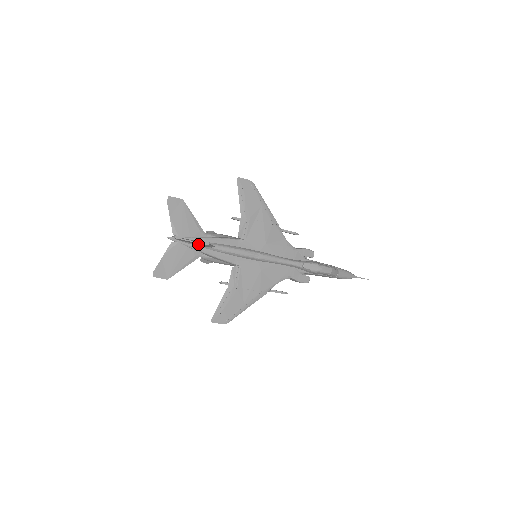
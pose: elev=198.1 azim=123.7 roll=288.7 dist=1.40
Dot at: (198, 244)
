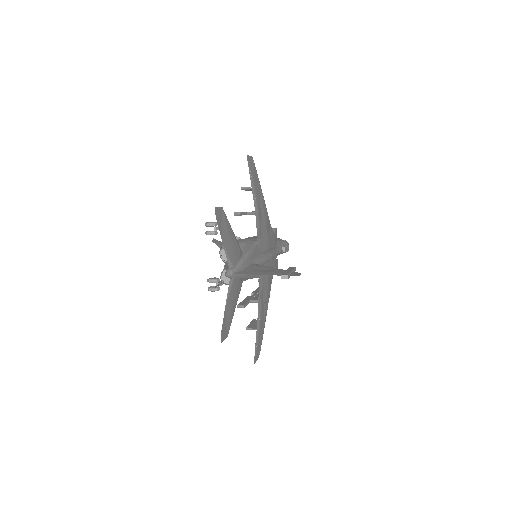
Dot at: occluded
